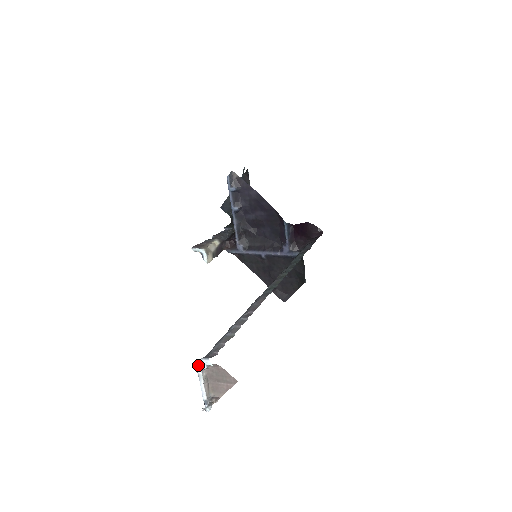
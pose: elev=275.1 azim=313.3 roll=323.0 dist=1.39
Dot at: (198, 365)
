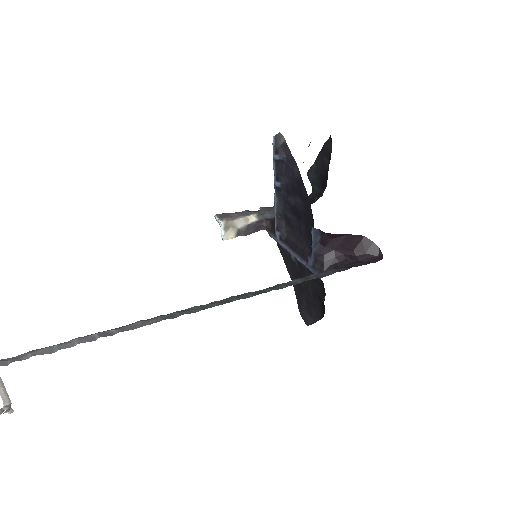
Dot at: out of frame
